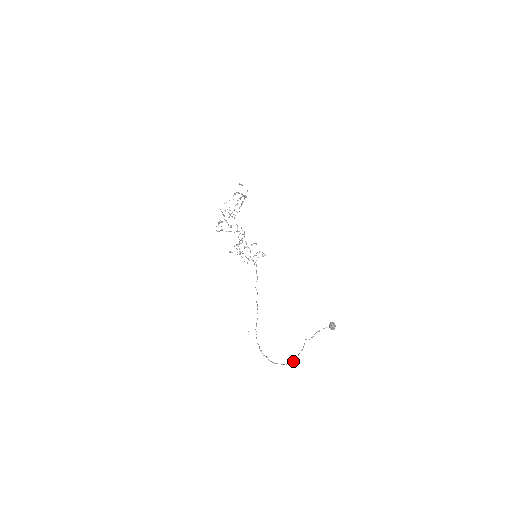
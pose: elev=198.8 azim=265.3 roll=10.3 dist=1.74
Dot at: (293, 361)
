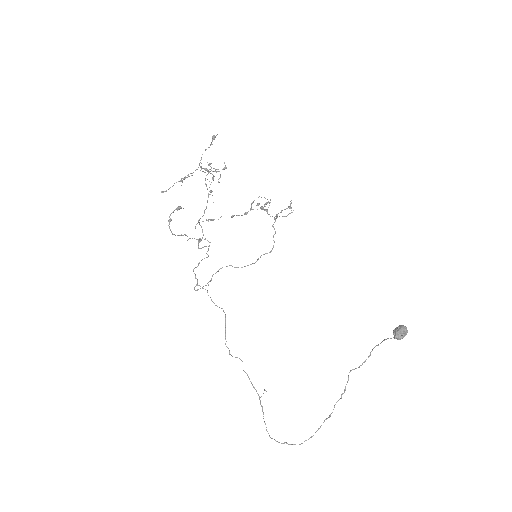
Dot at: occluded
